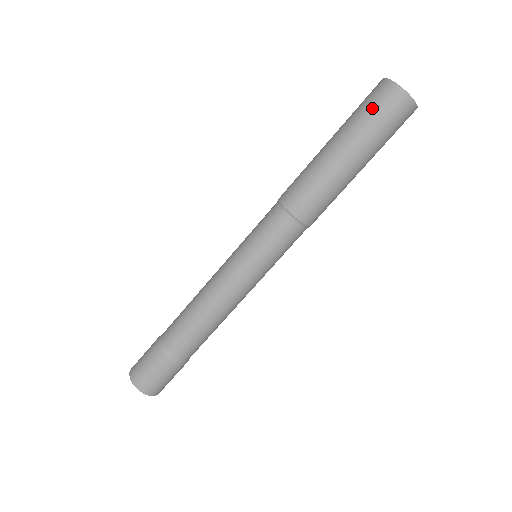
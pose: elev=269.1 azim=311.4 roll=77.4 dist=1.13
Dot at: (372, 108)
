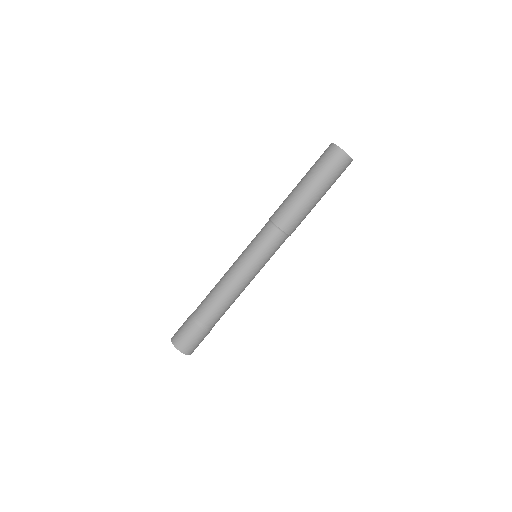
Dot at: (333, 168)
